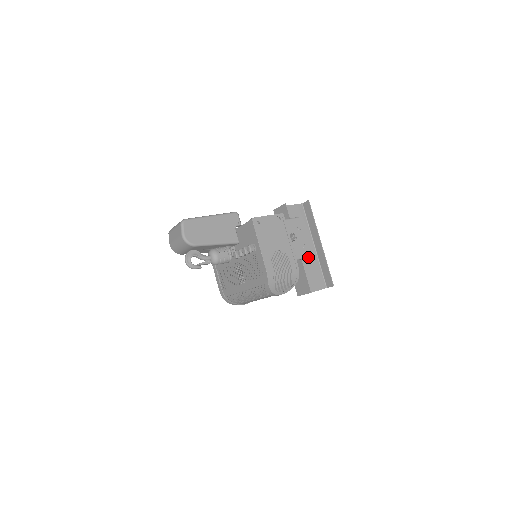
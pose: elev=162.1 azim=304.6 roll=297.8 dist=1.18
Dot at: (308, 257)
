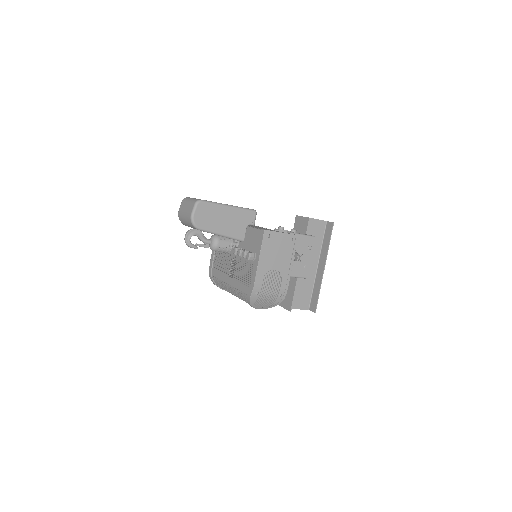
Dot at: (304, 278)
